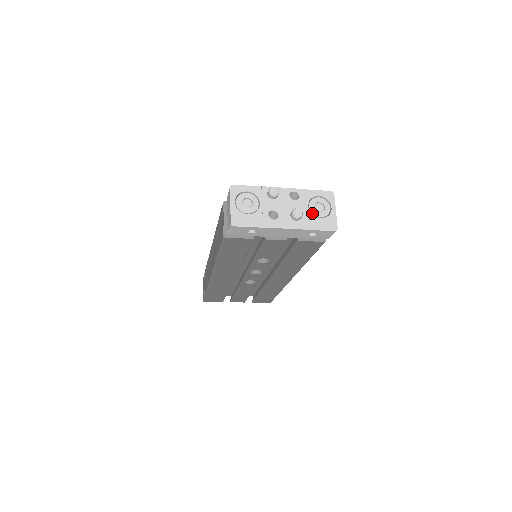
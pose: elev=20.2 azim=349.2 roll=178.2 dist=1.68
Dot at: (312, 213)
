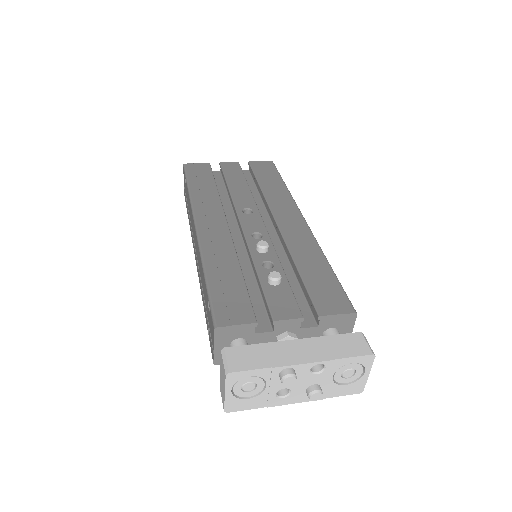
Dot at: (336, 381)
